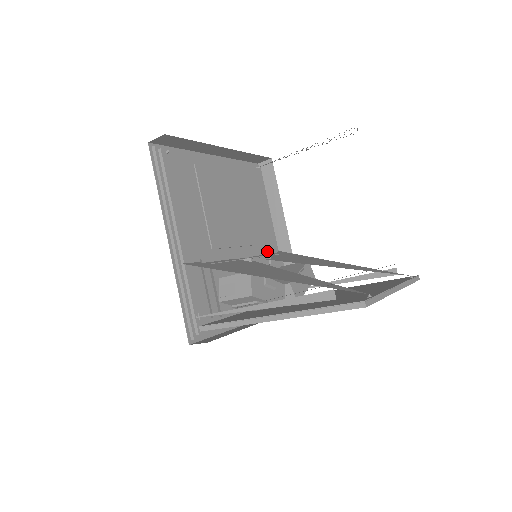
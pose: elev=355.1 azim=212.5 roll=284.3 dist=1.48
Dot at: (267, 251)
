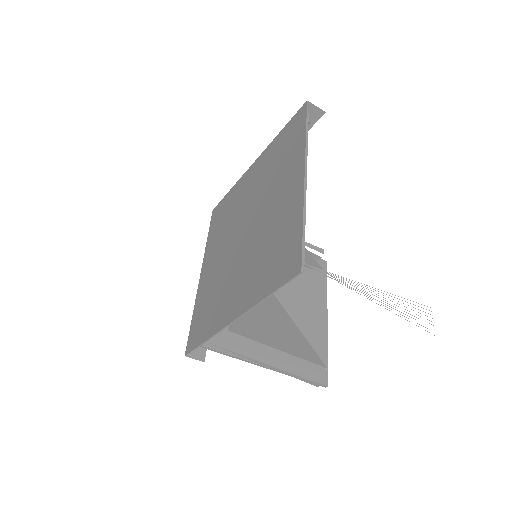
Dot at: occluded
